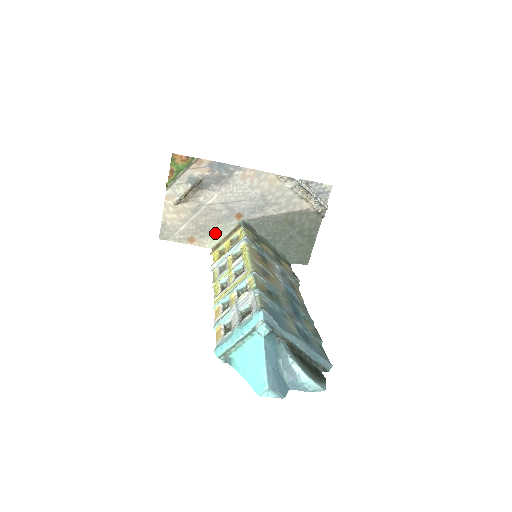
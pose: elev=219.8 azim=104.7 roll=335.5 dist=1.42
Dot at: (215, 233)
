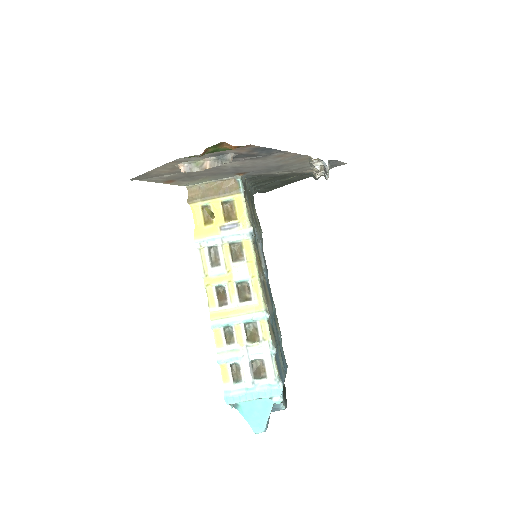
Dot at: (202, 179)
